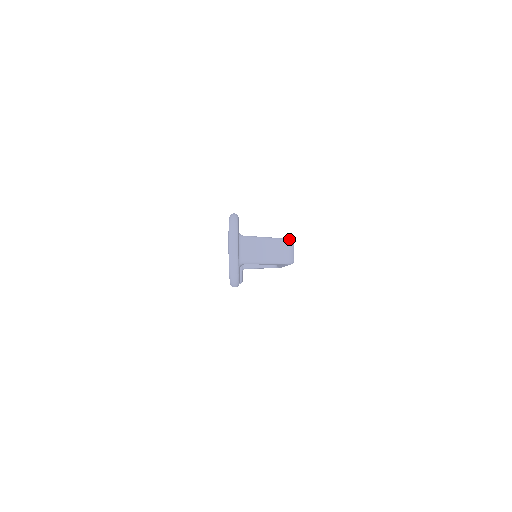
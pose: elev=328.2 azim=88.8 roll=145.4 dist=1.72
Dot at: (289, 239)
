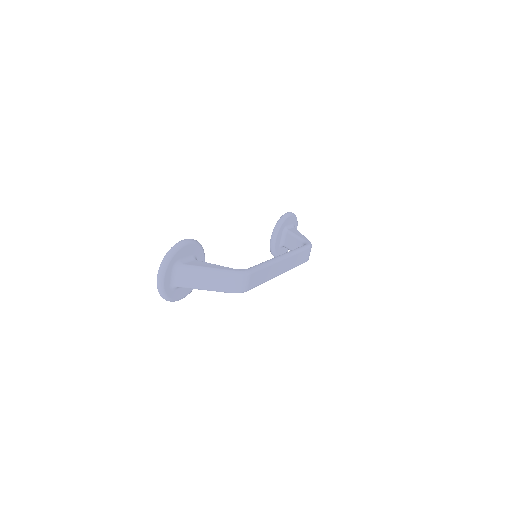
Dot at: (241, 272)
